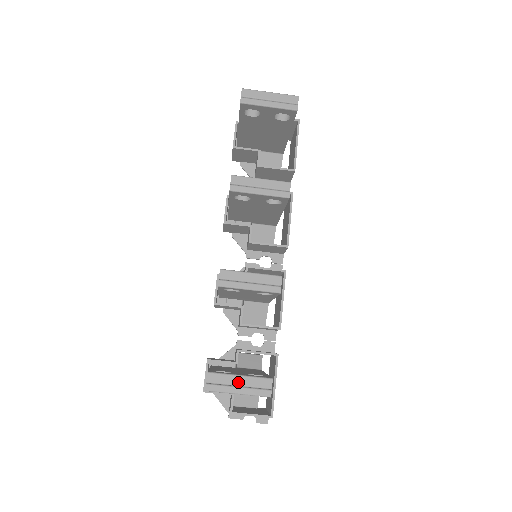
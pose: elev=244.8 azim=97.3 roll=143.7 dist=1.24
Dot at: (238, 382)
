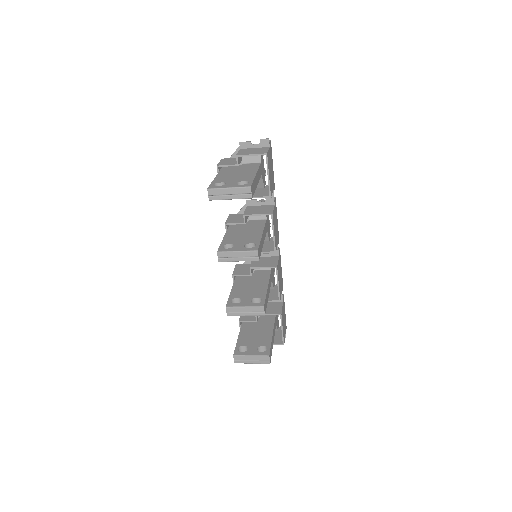
Dot at: (251, 359)
